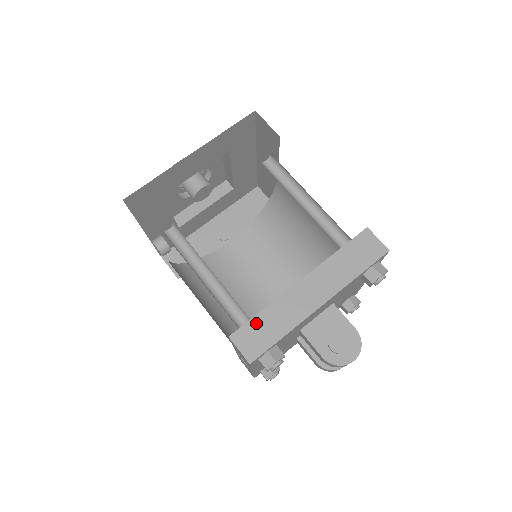
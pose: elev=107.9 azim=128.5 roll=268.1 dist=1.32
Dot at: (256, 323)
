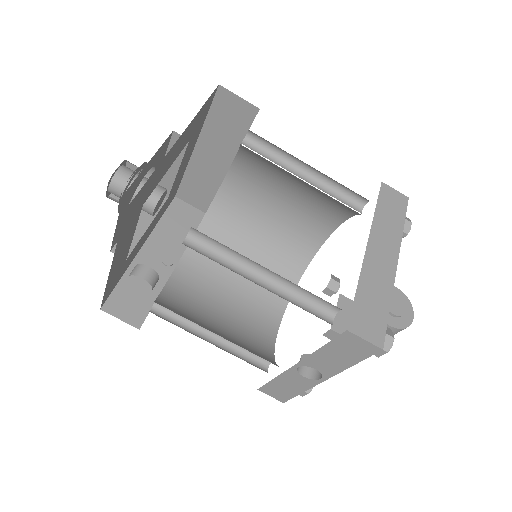
Dot at: (360, 304)
